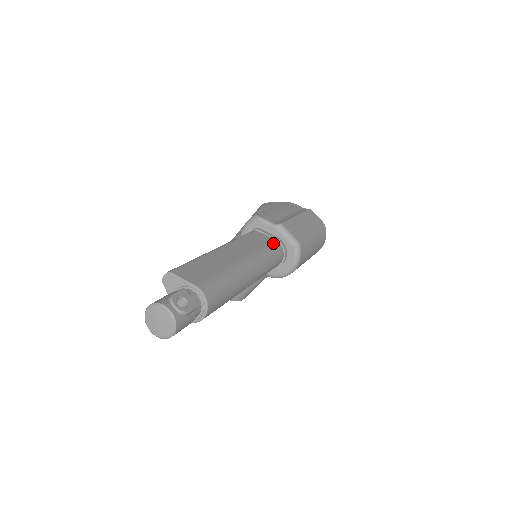
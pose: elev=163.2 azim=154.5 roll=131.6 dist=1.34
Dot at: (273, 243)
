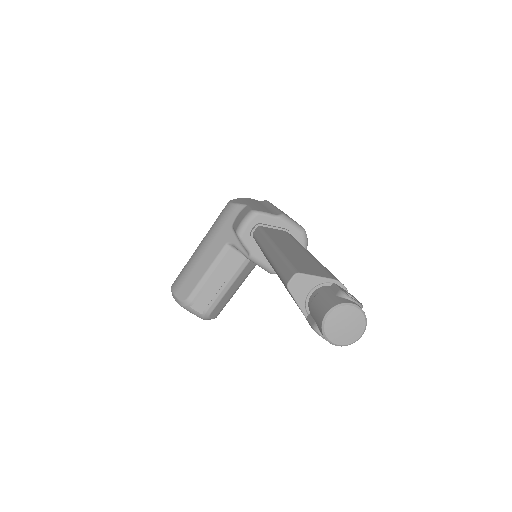
Dot at: (289, 234)
